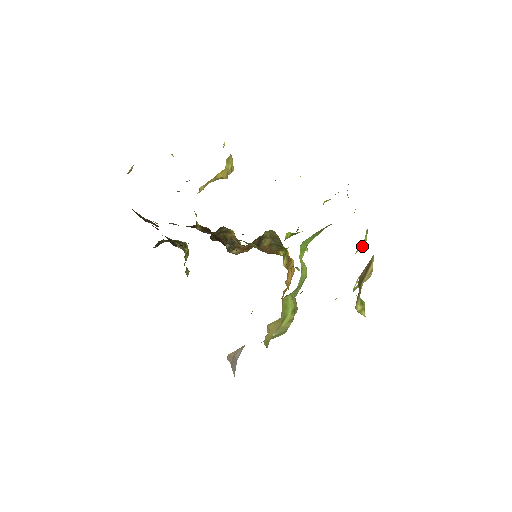
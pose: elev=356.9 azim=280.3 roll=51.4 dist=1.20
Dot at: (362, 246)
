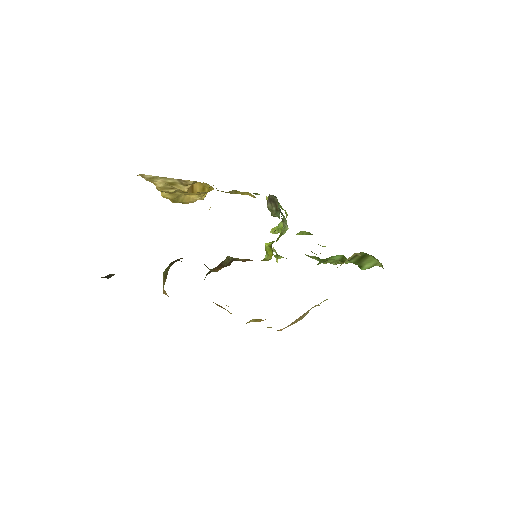
Dot at: occluded
